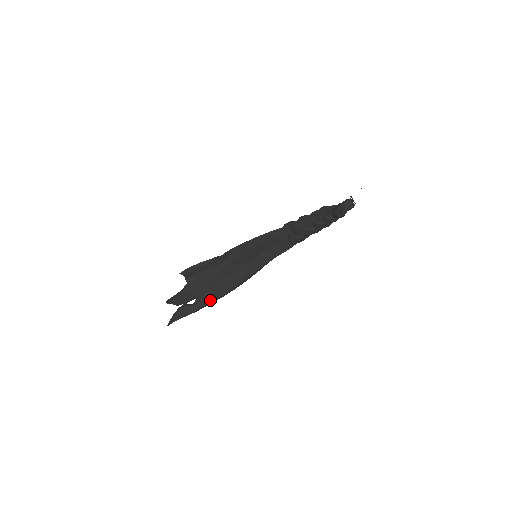
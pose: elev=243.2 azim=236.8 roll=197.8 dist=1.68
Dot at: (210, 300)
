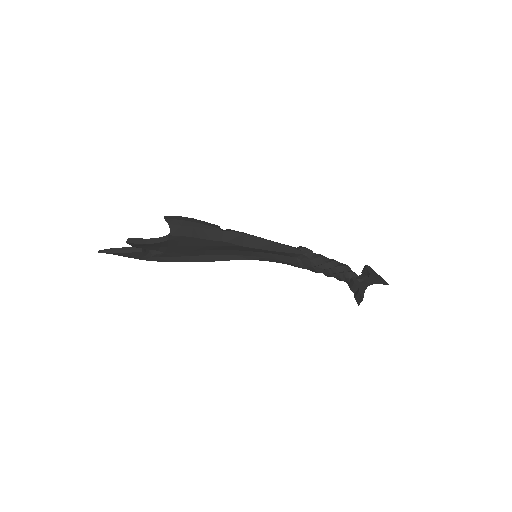
Dot at: (174, 260)
